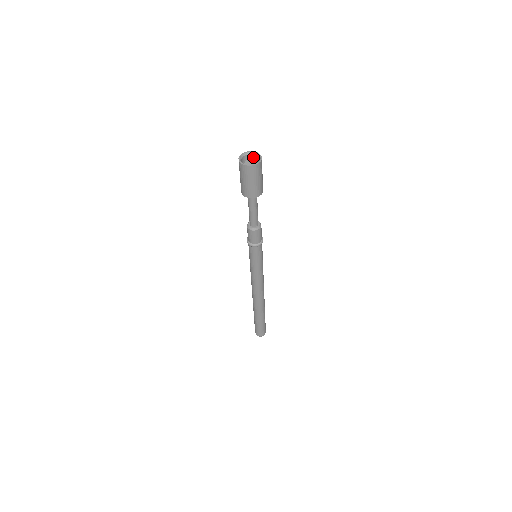
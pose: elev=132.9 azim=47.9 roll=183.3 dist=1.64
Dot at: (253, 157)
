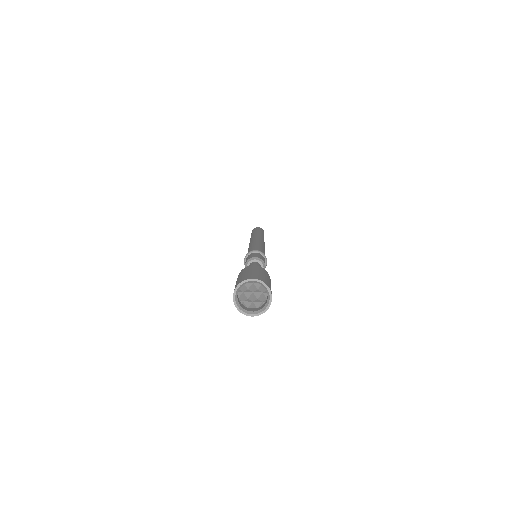
Dot at: (246, 282)
